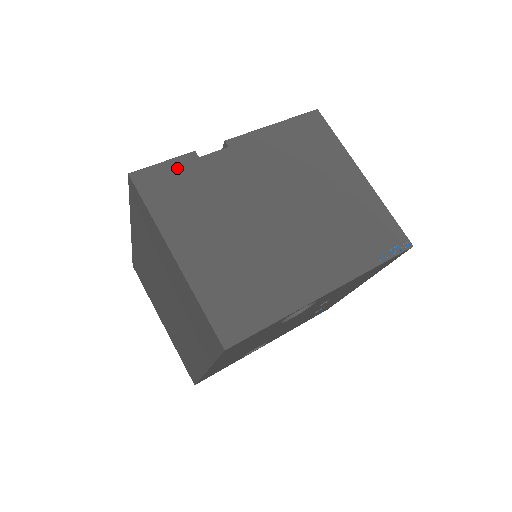
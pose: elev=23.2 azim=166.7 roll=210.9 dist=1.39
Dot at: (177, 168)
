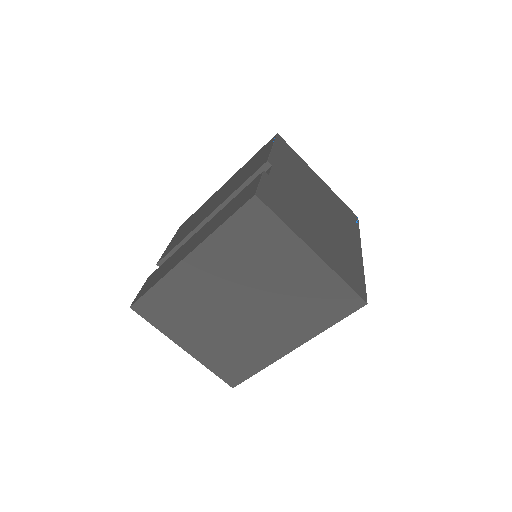
Dot at: (268, 186)
